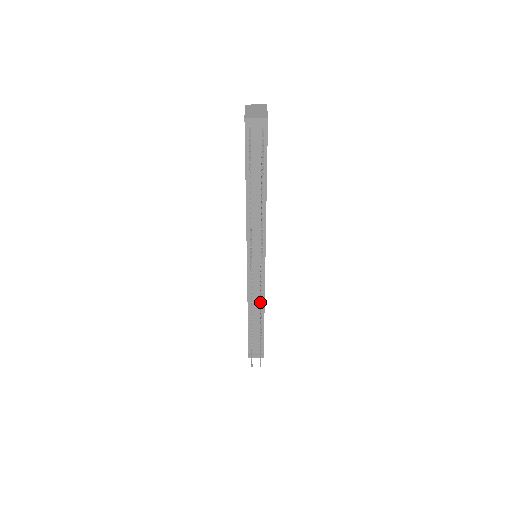
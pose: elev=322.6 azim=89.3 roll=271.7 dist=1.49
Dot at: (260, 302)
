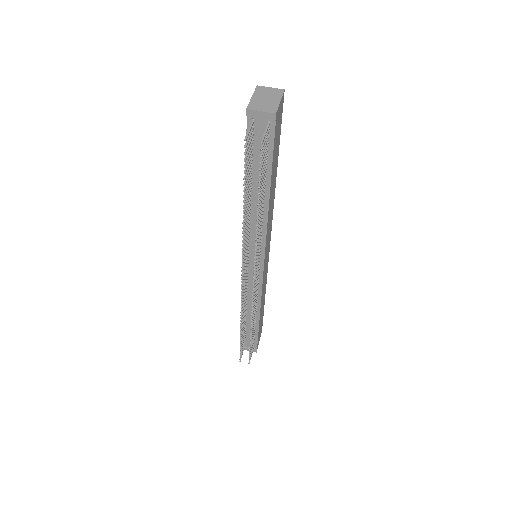
Dot at: occluded
